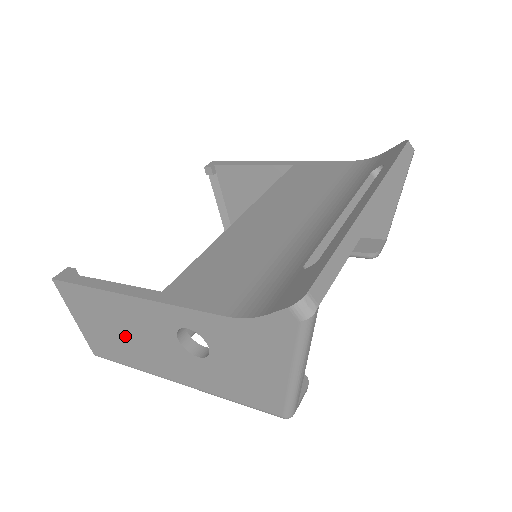
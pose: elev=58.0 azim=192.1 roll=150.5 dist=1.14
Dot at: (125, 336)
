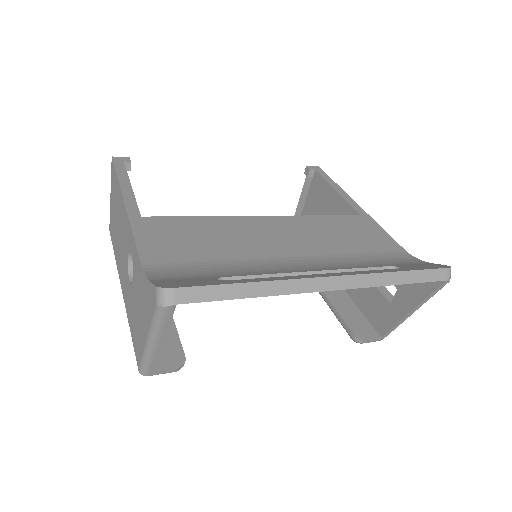
Dot at: (118, 231)
